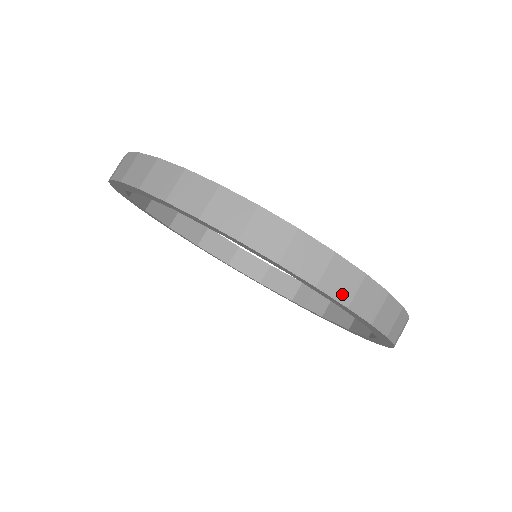
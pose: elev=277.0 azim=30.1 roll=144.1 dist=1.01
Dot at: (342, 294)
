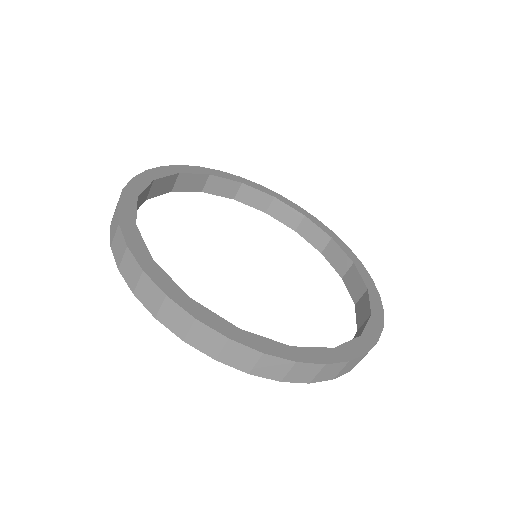
Dot at: (208, 349)
